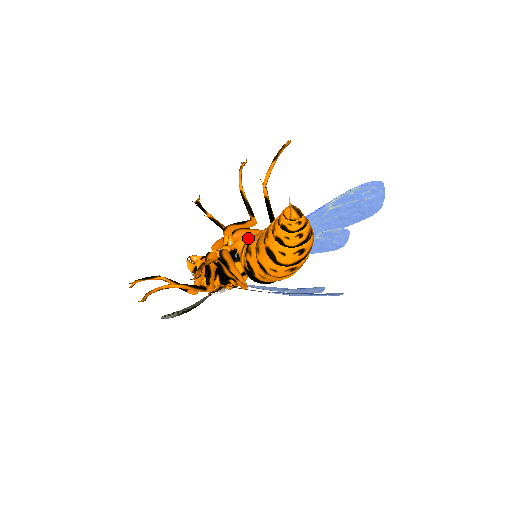
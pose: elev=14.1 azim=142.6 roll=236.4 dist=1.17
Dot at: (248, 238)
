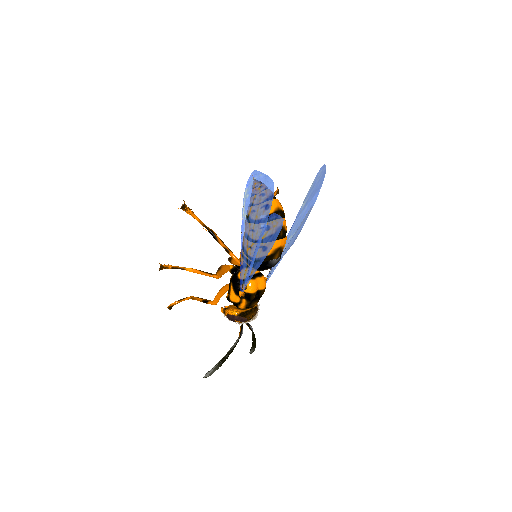
Dot at: occluded
